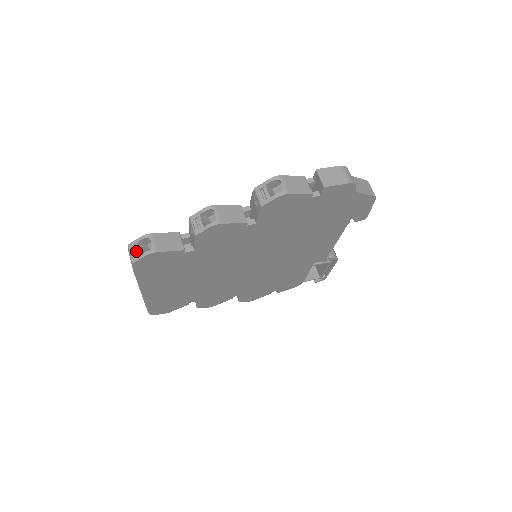
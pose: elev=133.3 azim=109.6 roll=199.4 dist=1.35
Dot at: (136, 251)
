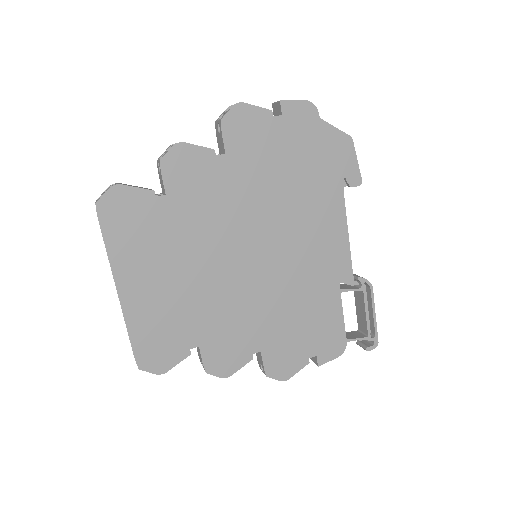
Dot at: occluded
